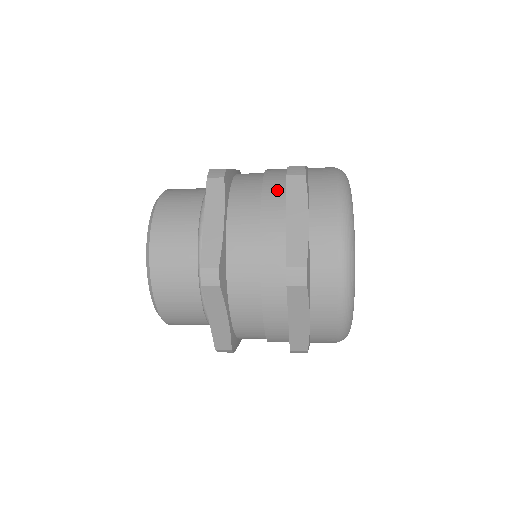
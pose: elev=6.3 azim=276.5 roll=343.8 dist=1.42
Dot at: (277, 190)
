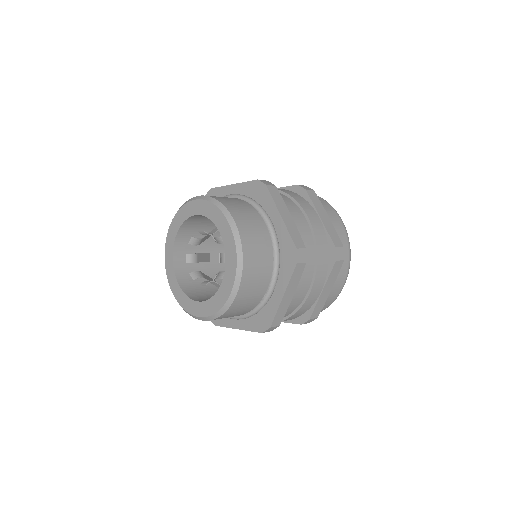
Dot at: (301, 199)
